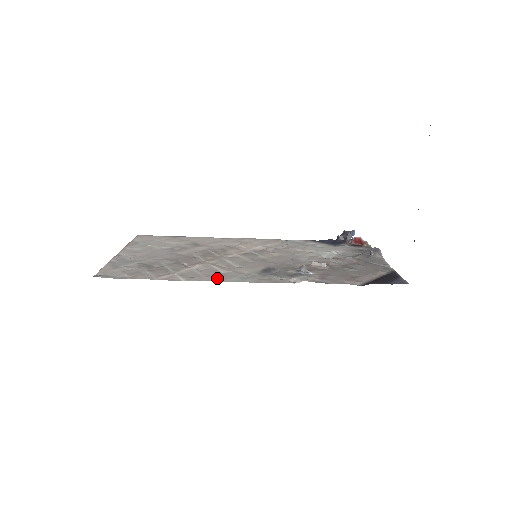
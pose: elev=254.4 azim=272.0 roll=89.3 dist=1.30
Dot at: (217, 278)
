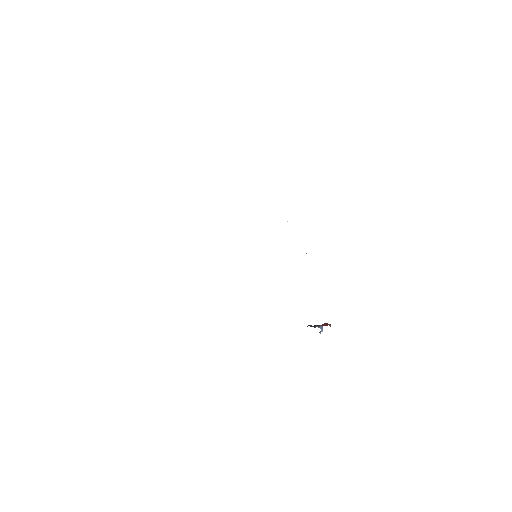
Dot at: occluded
